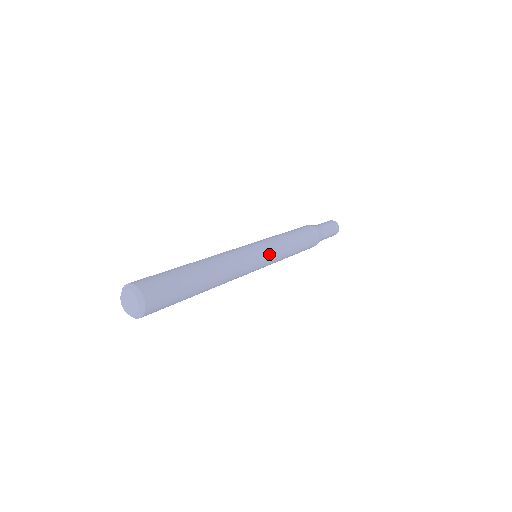
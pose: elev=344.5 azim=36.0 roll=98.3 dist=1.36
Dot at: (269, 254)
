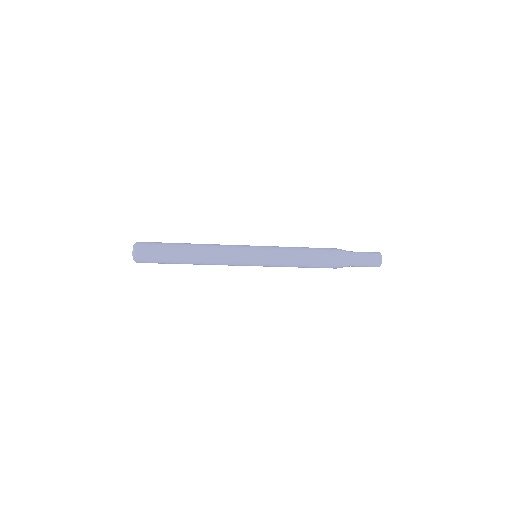
Dot at: (260, 249)
